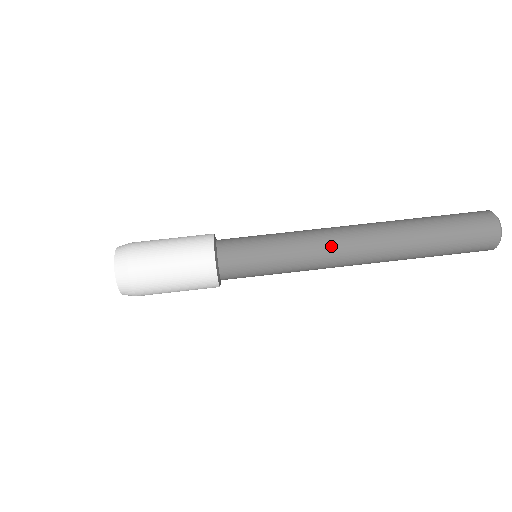
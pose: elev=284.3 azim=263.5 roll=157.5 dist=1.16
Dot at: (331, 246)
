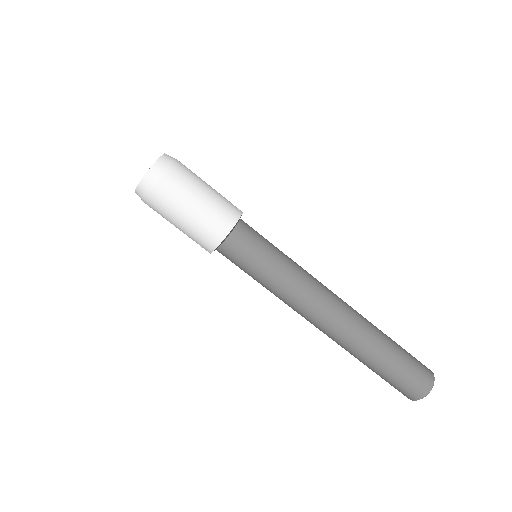
Dot at: (320, 292)
